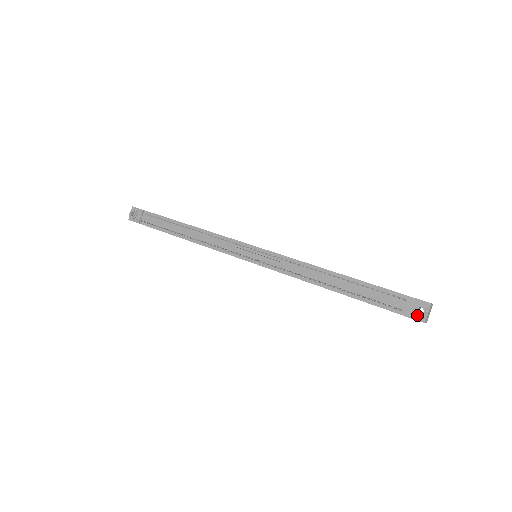
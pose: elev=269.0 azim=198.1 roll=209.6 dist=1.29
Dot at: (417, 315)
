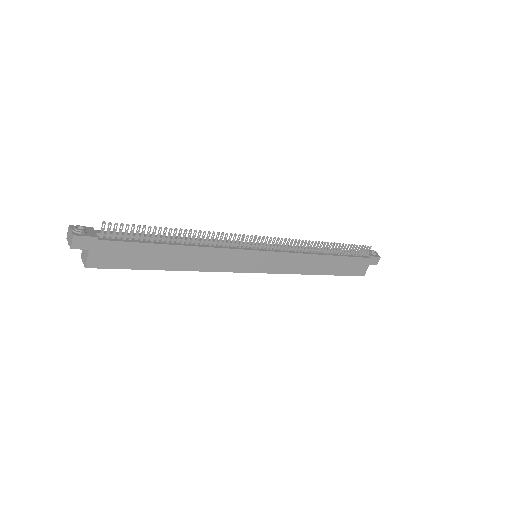
Dot at: (375, 254)
